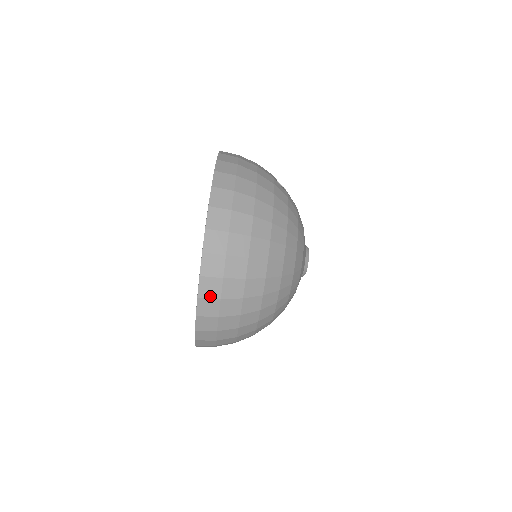
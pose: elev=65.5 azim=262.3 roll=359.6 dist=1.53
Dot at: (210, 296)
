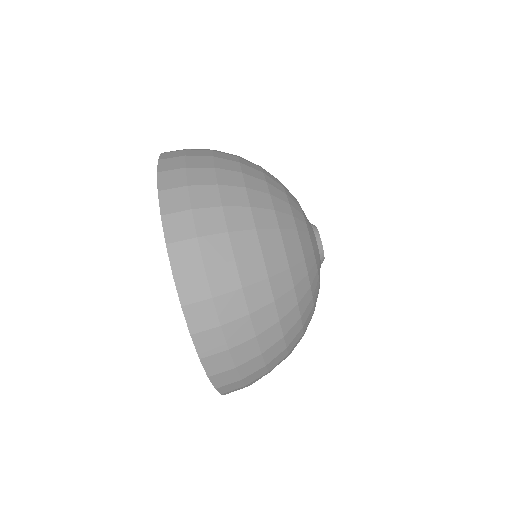
Dot at: (173, 186)
